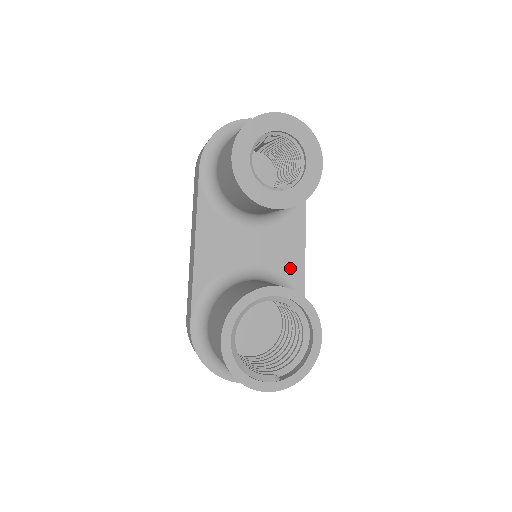
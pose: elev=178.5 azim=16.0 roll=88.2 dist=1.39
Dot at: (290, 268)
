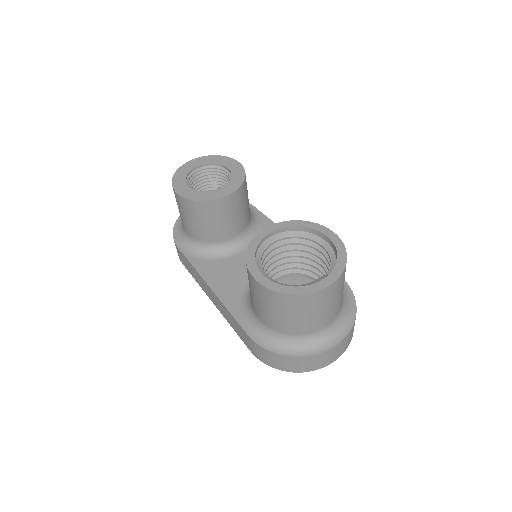
Dot at: occluded
